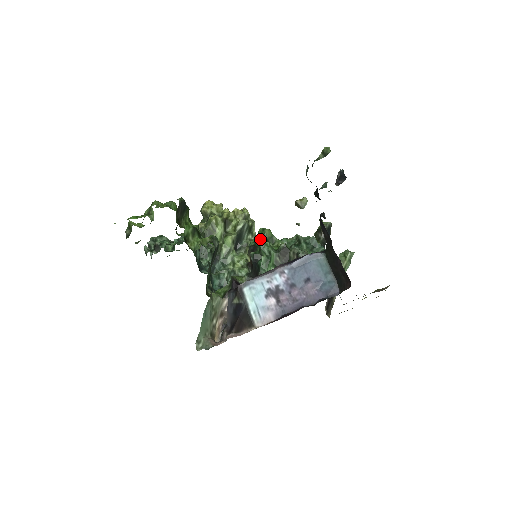
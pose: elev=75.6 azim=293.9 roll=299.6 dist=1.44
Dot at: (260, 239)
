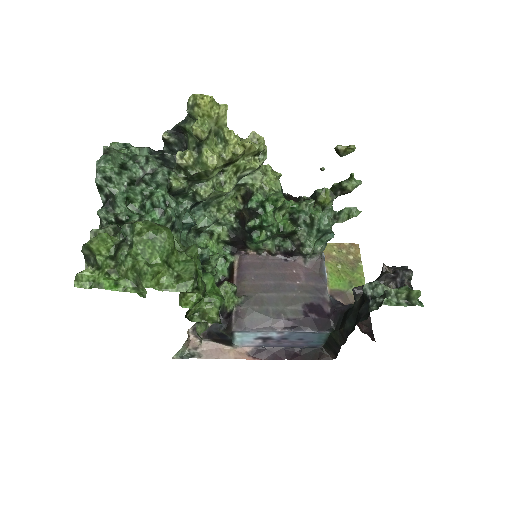
Dot at: (267, 214)
